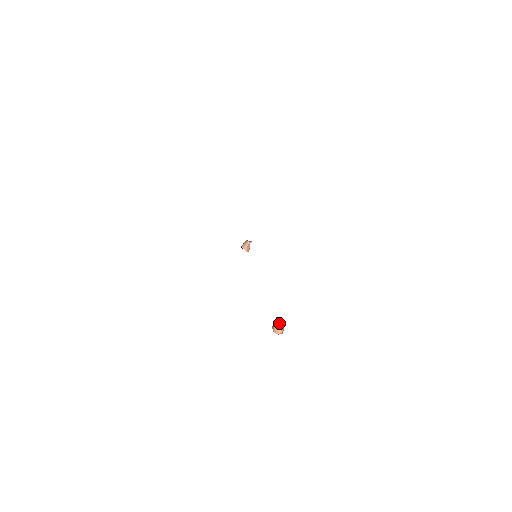
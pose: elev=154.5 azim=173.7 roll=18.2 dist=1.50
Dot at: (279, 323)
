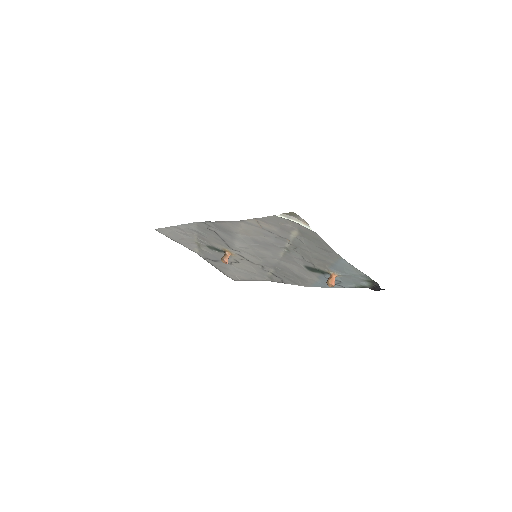
Dot at: (334, 276)
